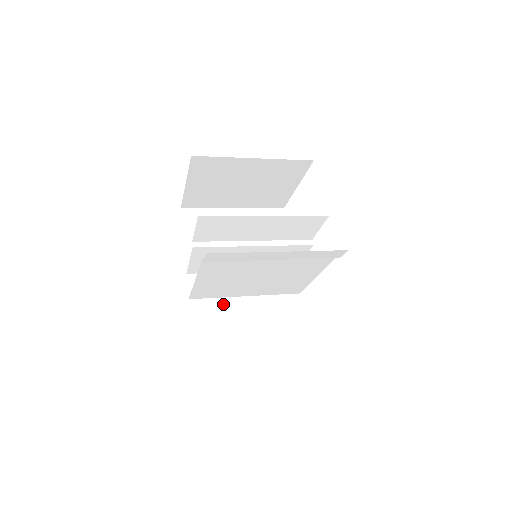
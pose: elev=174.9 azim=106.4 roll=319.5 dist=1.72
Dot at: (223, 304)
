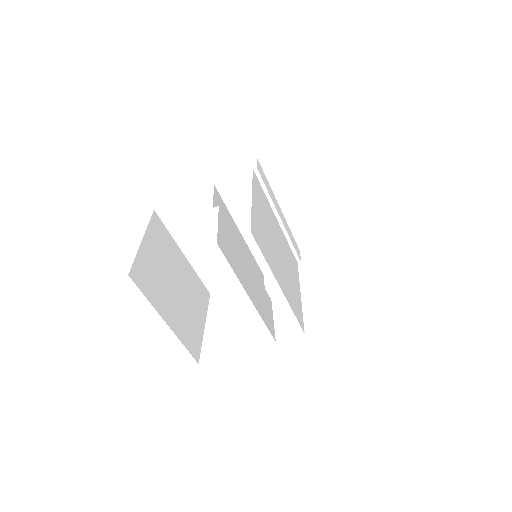
Dot at: occluded
